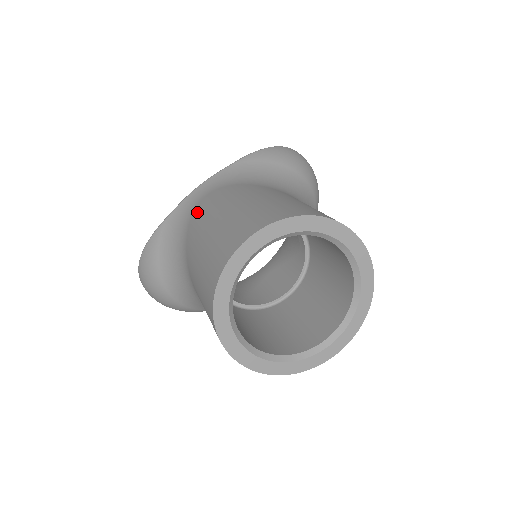
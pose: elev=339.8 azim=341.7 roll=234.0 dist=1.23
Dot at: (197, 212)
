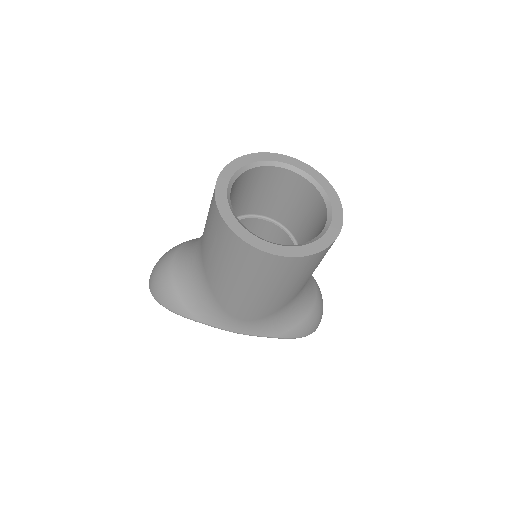
Dot at: occluded
